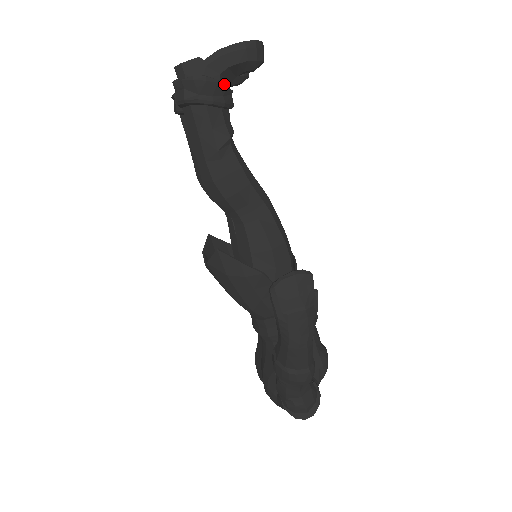
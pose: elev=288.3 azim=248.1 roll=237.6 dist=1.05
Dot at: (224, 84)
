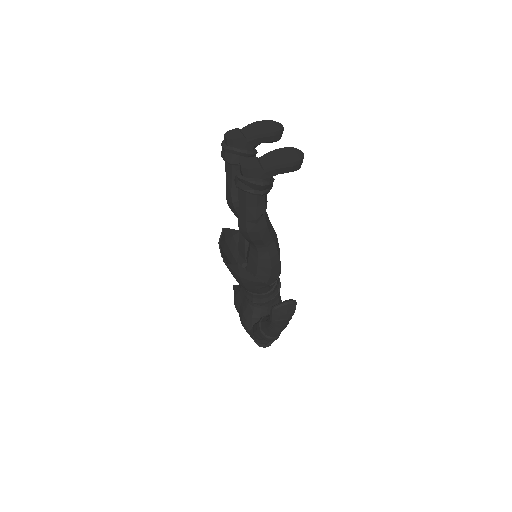
Dot at: (271, 179)
